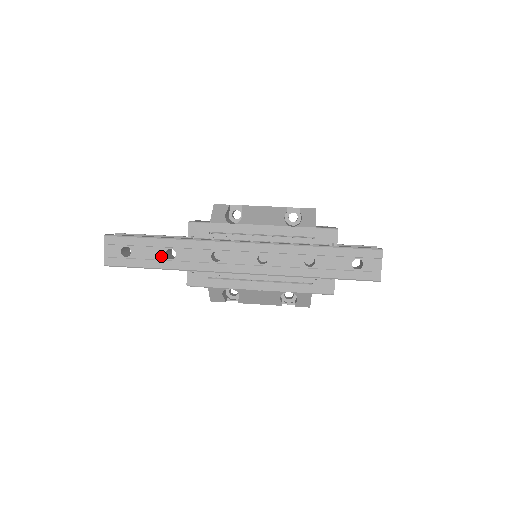
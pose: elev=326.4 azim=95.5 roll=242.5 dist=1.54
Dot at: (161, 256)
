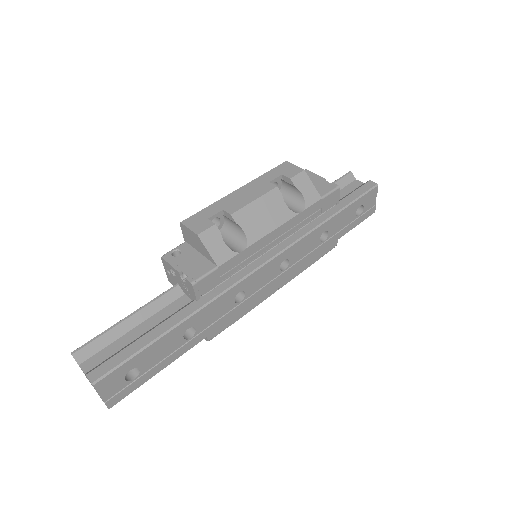
Dot at: (179, 344)
